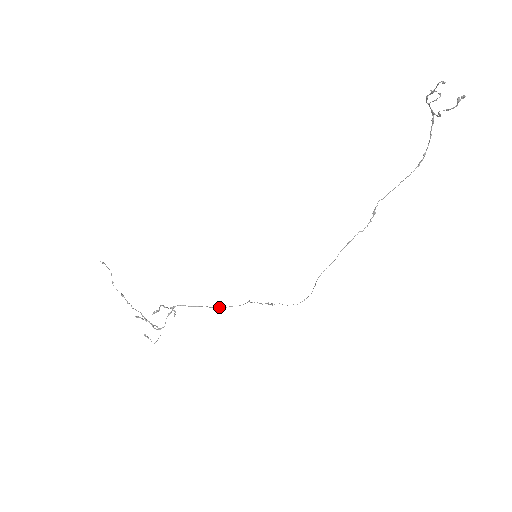
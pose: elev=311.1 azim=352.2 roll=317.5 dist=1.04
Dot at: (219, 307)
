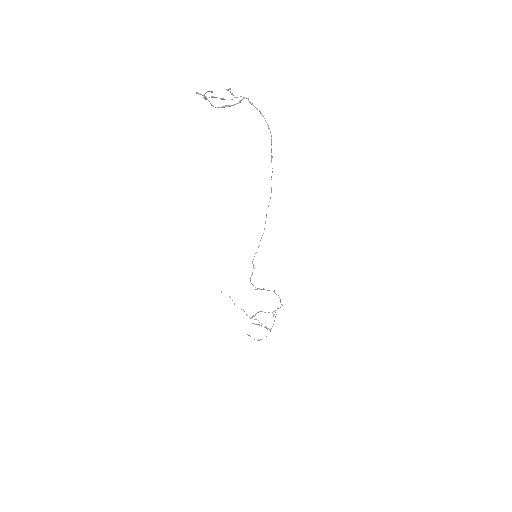
Dot at: (280, 302)
